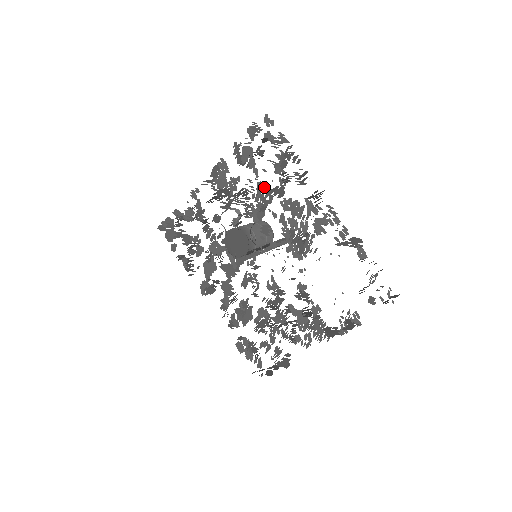
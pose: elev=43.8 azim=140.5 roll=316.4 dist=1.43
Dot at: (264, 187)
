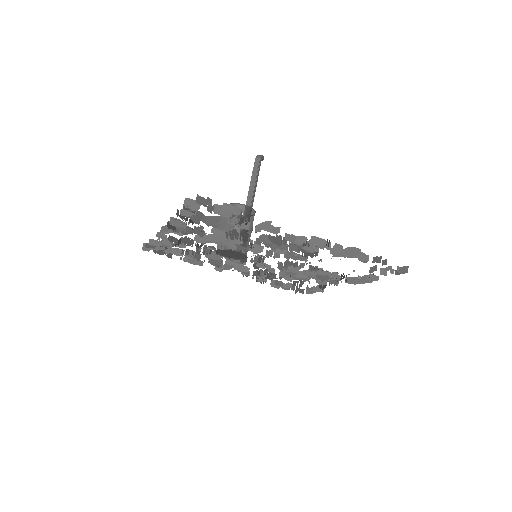
Dot at: (234, 231)
